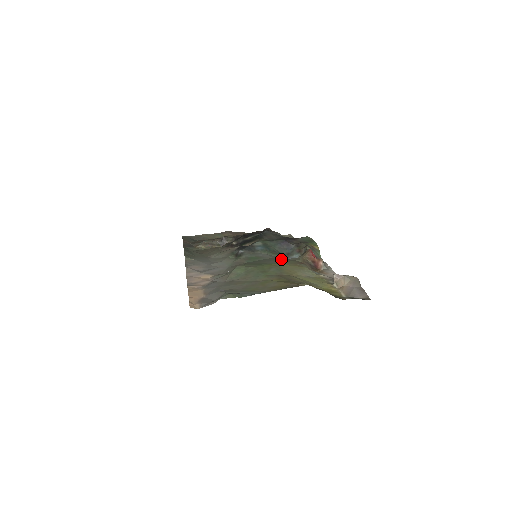
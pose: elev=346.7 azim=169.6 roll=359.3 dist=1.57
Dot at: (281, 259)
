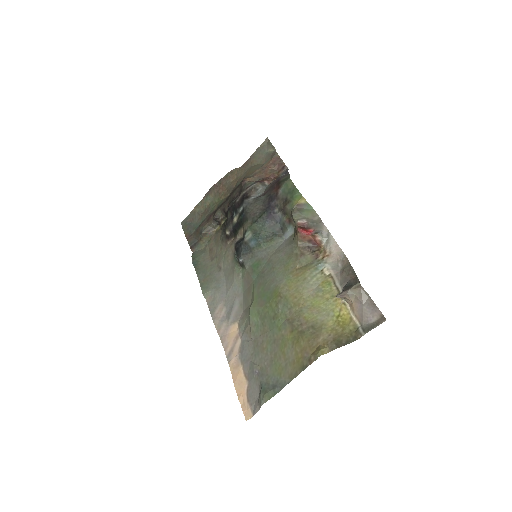
Dot at: (279, 259)
